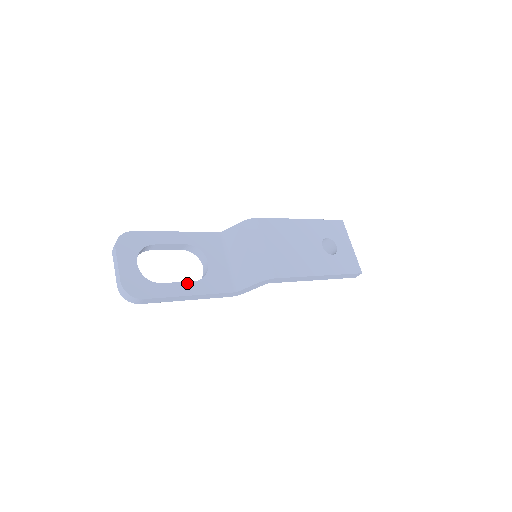
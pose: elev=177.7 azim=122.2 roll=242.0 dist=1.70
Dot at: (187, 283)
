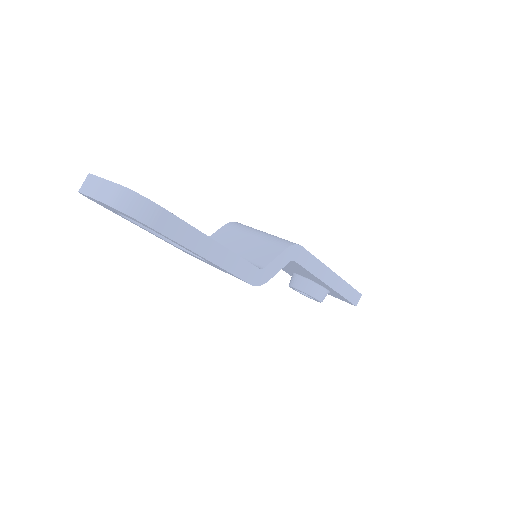
Dot at: occluded
